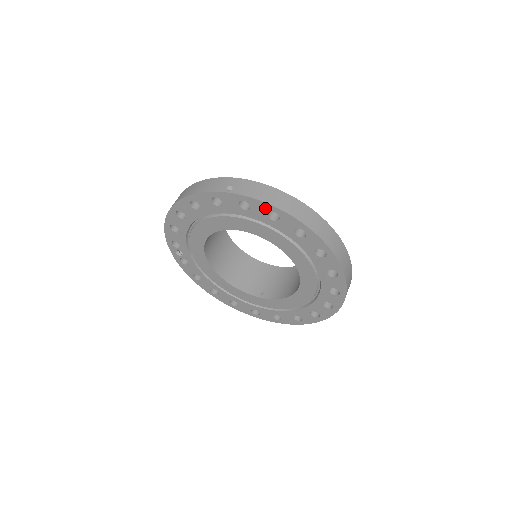
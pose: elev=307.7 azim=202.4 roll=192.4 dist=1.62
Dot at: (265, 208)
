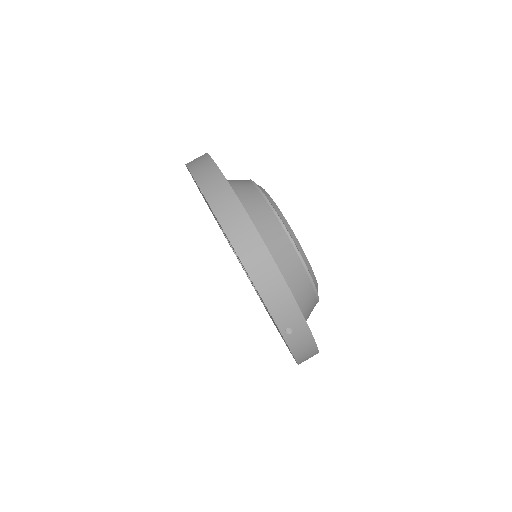
Dot at: occluded
